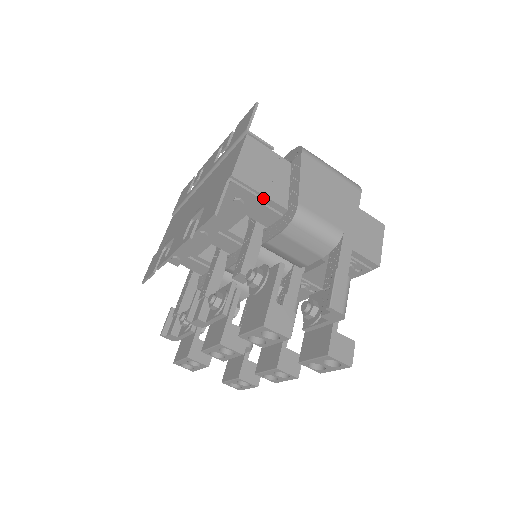
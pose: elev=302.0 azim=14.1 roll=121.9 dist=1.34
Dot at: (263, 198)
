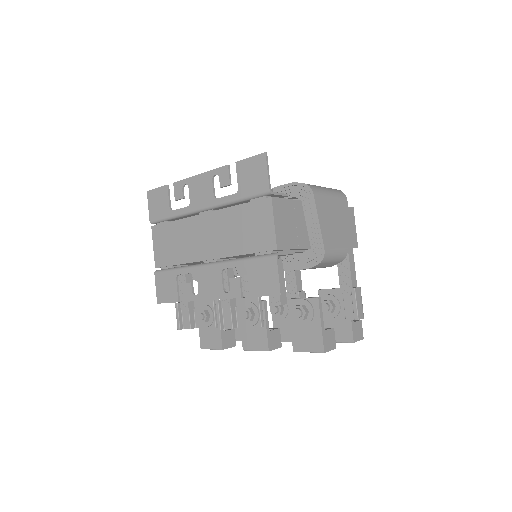
Dot at: occluded
